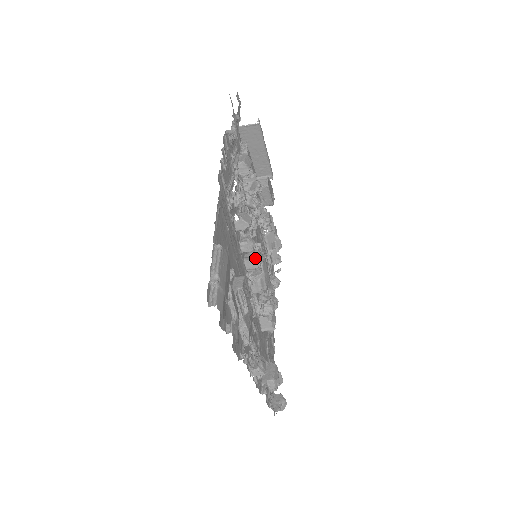
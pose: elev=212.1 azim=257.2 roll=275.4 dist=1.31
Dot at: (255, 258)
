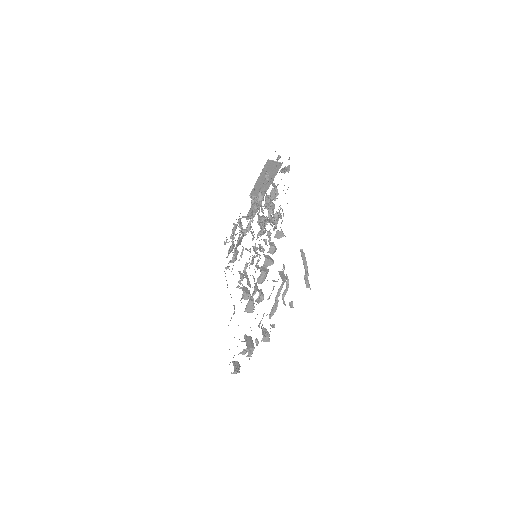
Dot at: (271, 259)
